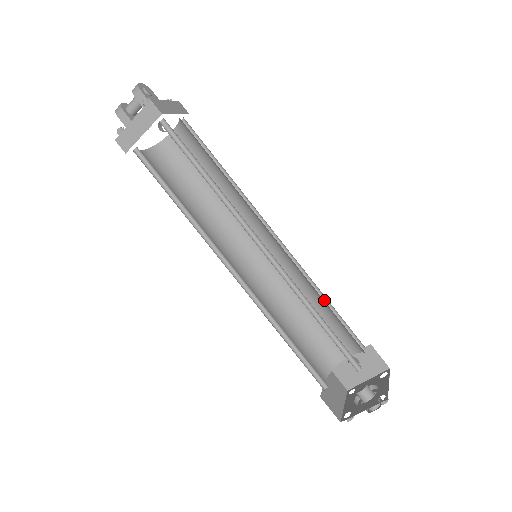
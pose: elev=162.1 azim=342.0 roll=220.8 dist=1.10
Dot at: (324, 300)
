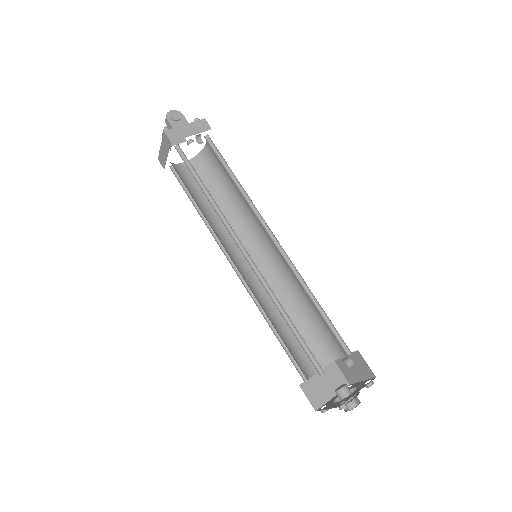
Dot at: (316, 301)
